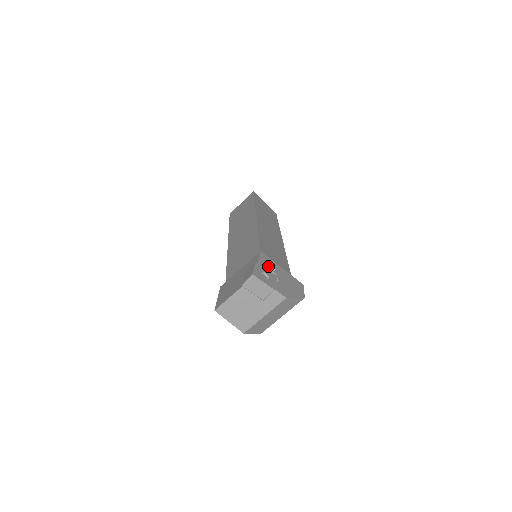
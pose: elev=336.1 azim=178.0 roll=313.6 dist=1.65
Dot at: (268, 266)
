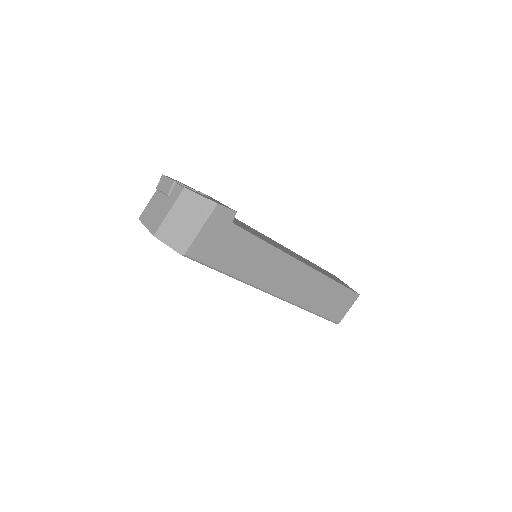
Dot at: occluded
